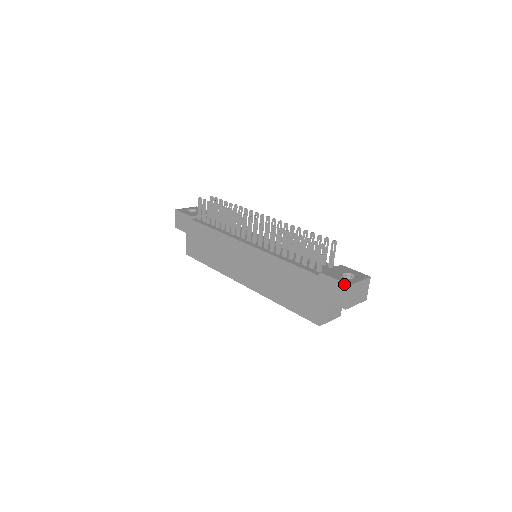
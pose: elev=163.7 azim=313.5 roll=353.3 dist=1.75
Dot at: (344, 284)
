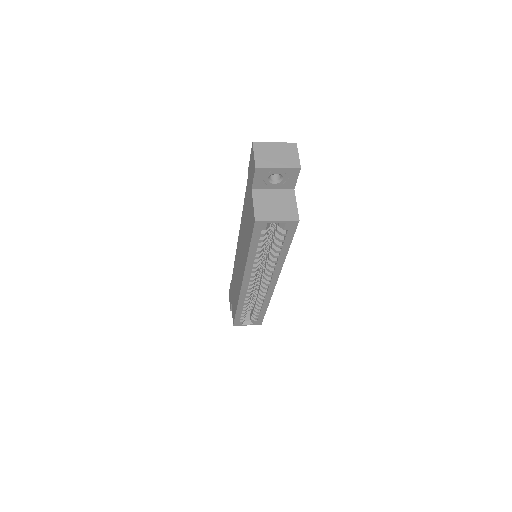
Dot at: (251, 149)
